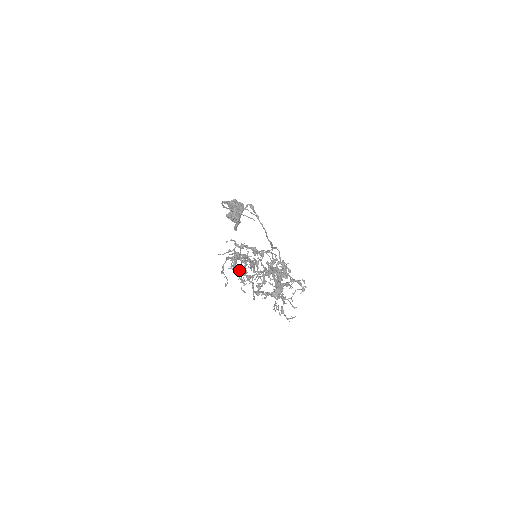
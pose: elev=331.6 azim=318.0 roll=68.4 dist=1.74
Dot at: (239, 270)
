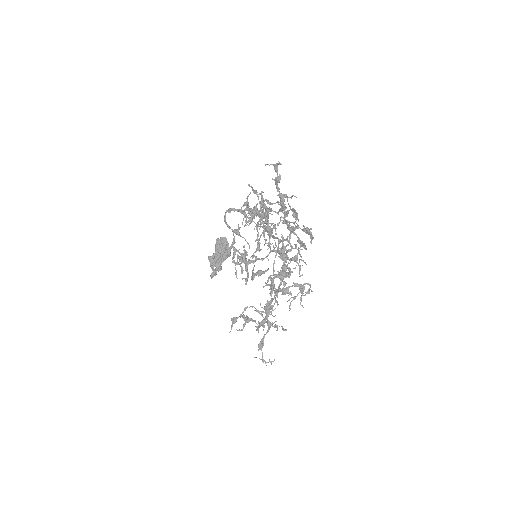
Dot at: (262, 210)
